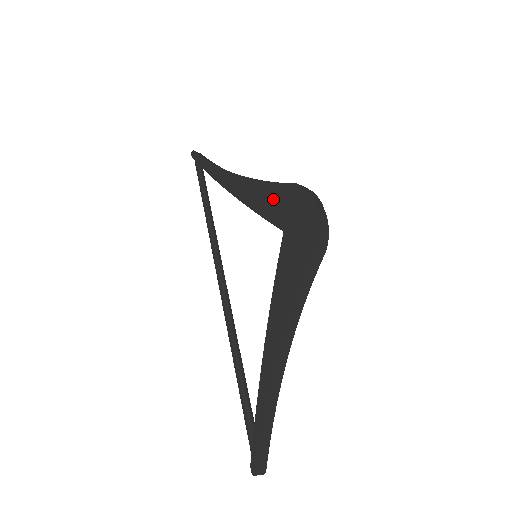
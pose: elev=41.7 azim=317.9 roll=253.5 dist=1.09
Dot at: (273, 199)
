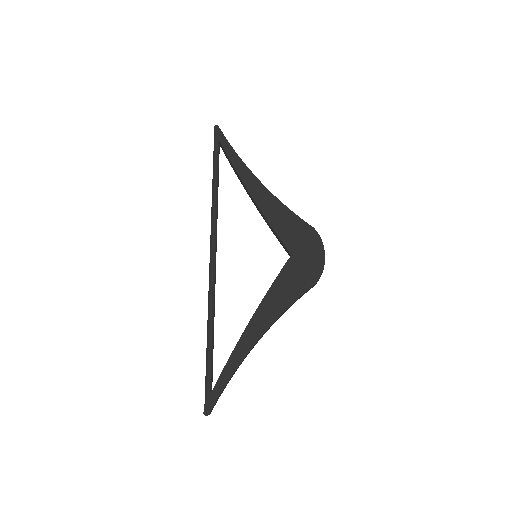
Dot at: (290, 225)
